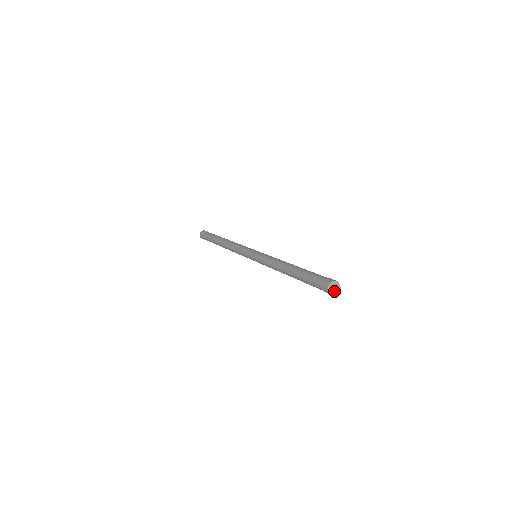
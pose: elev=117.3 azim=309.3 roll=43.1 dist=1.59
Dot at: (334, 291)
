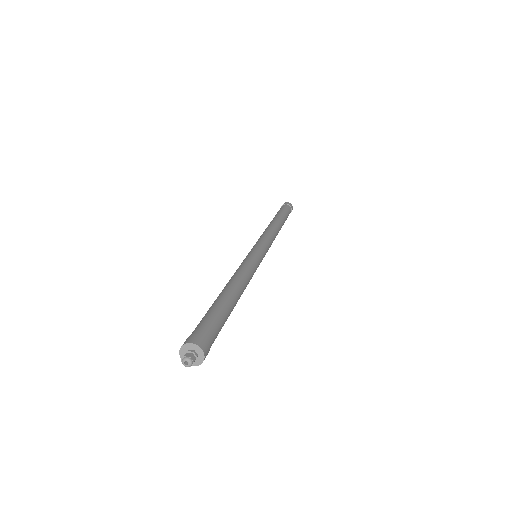
Dot at: (185, 358)
